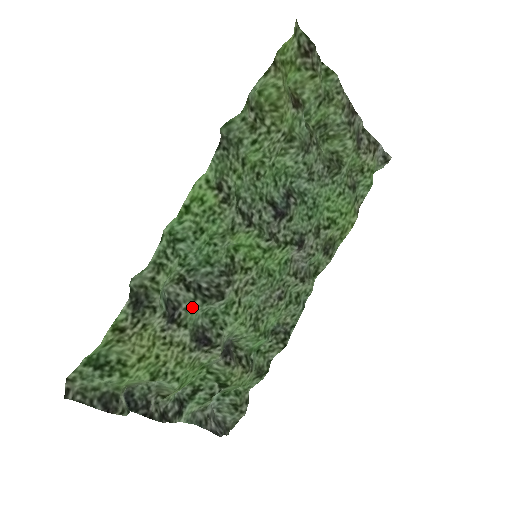
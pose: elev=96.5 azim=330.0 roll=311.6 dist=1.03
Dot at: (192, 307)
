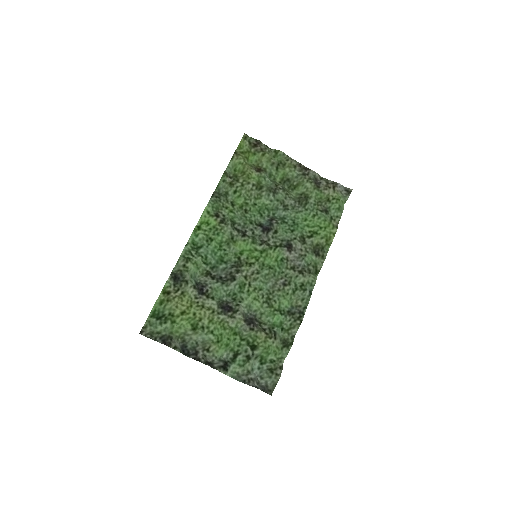
Dot at: (215, 287)
